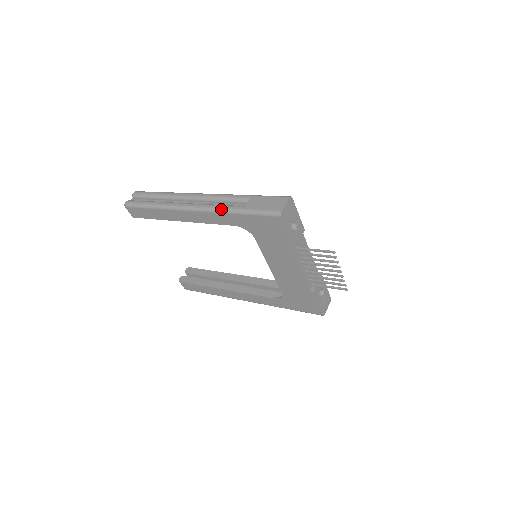
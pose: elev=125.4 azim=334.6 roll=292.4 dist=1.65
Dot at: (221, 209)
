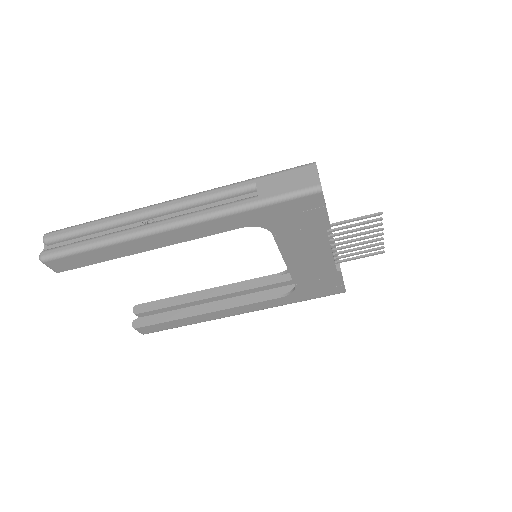
Dot at: (222, 212)
